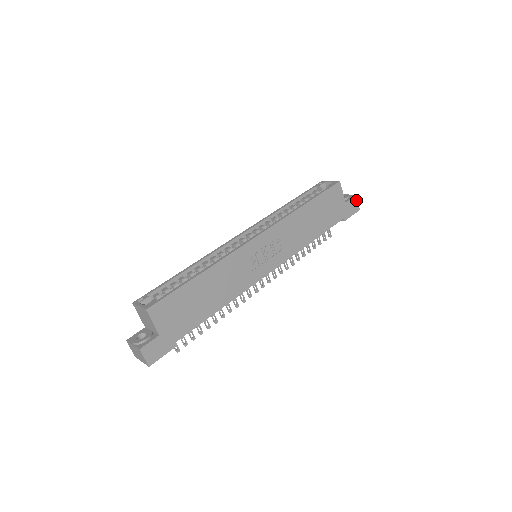
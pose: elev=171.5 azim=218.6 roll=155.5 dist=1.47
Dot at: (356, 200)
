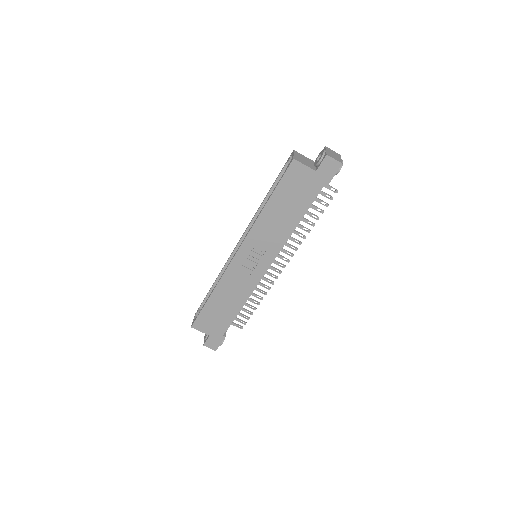
Dot at: (330, 159)
